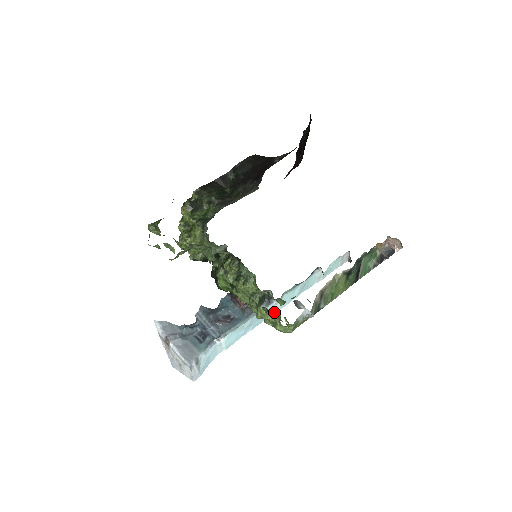
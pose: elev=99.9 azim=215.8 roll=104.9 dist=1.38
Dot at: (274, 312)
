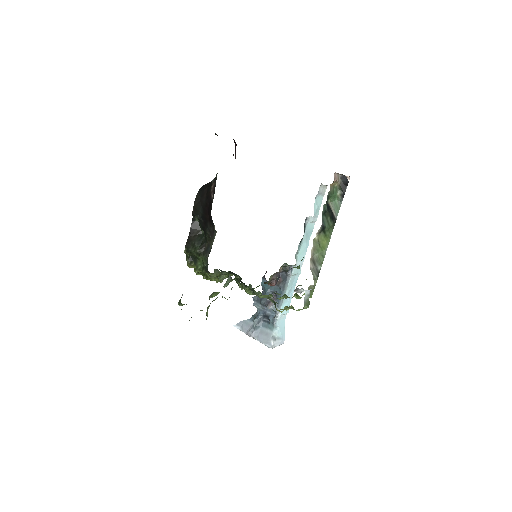
Dot at: (287, 307)
